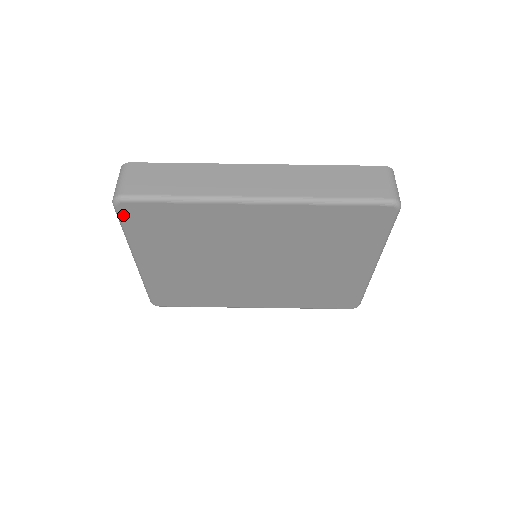
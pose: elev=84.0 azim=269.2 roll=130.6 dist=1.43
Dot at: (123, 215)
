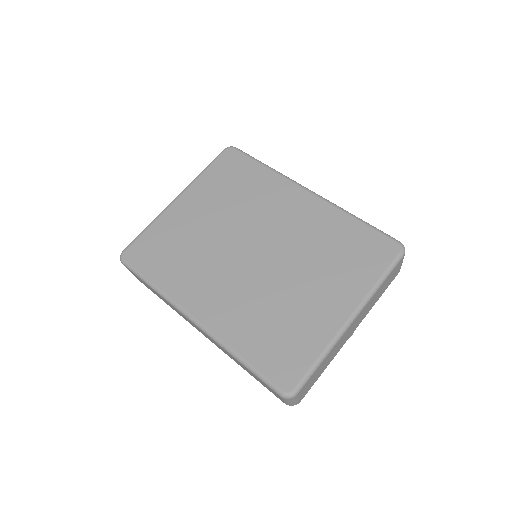
Dot at: (222, 156)
